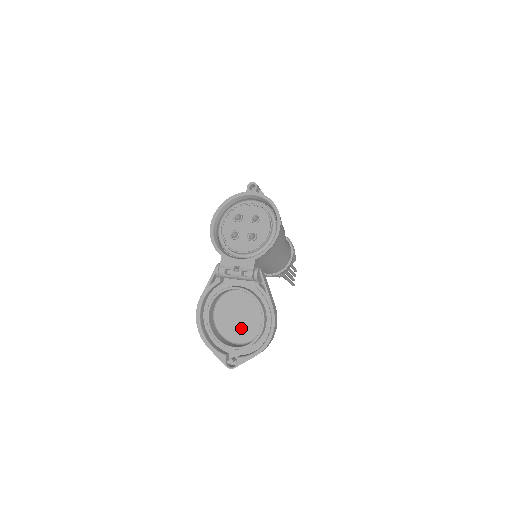
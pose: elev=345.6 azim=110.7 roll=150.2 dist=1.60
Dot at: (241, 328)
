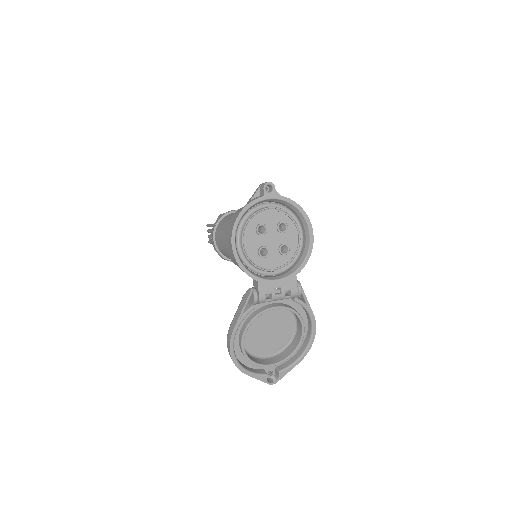
Dot at: (272, 341)
